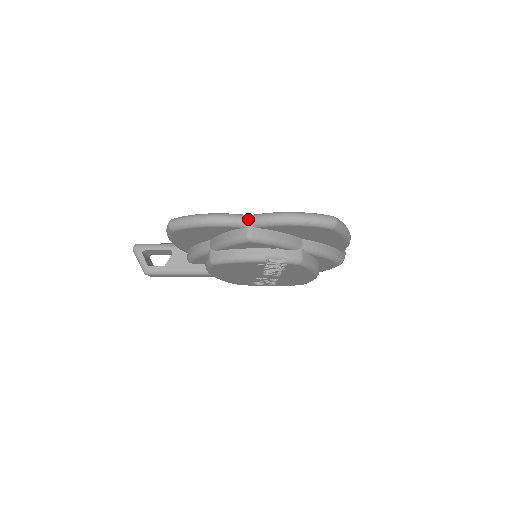
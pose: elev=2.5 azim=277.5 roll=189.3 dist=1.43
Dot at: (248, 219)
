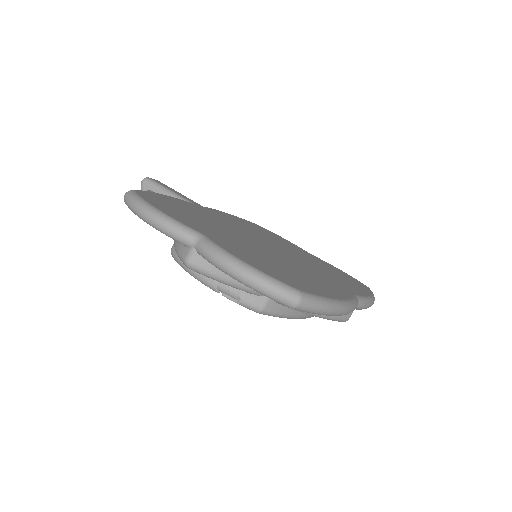
Dot at: (194, 241)
